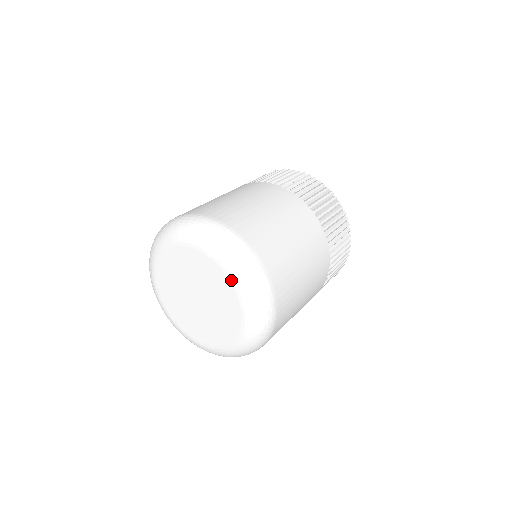
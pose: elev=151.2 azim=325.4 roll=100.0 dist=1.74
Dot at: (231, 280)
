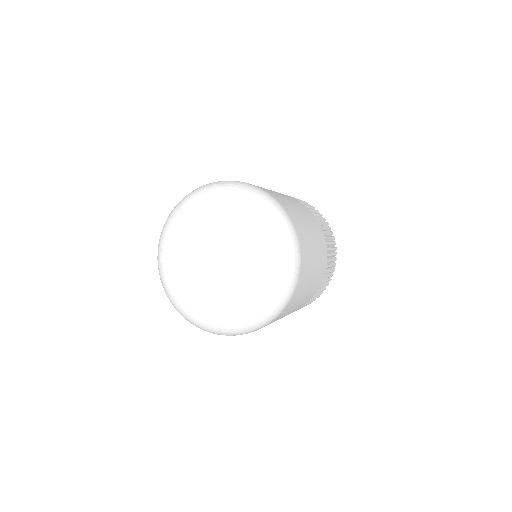
Dot at: (238, 205)
